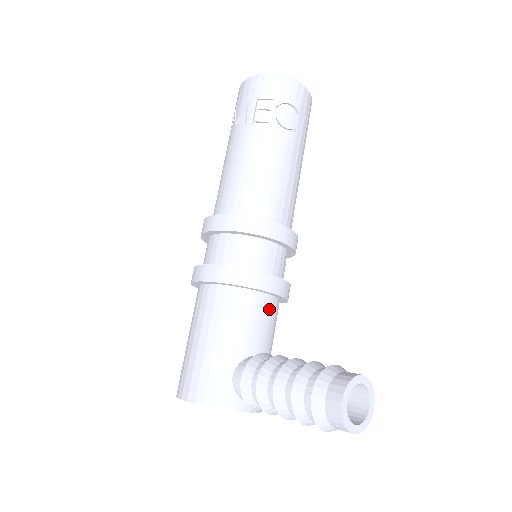
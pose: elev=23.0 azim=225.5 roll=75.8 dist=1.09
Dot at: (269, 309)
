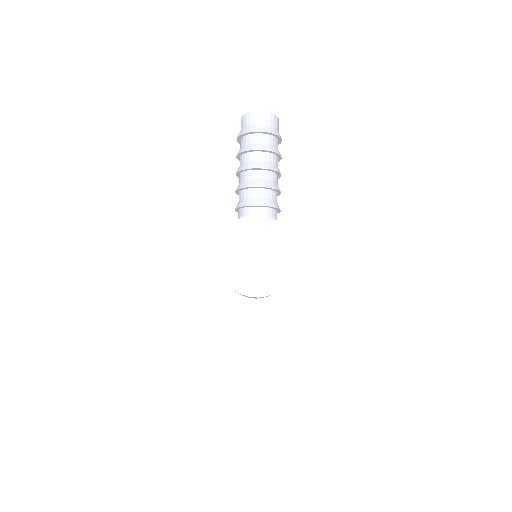
Dot at: occluded
